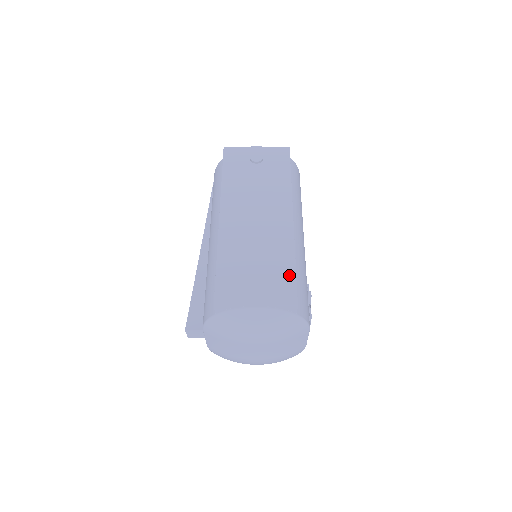
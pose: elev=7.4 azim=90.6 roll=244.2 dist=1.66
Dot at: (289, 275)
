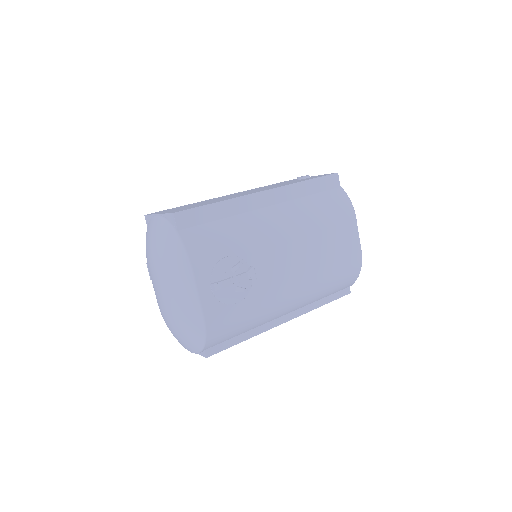
Dot at: (201, 205)
